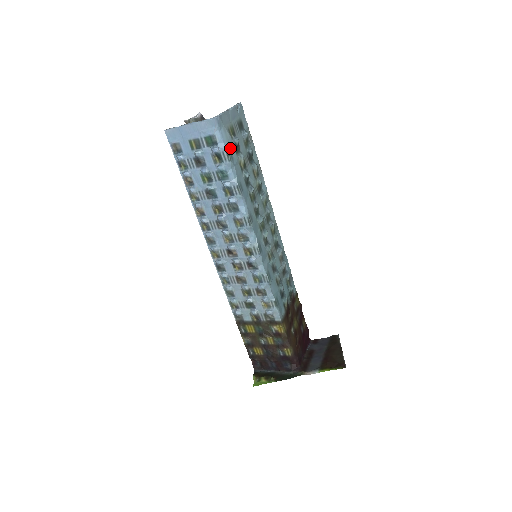
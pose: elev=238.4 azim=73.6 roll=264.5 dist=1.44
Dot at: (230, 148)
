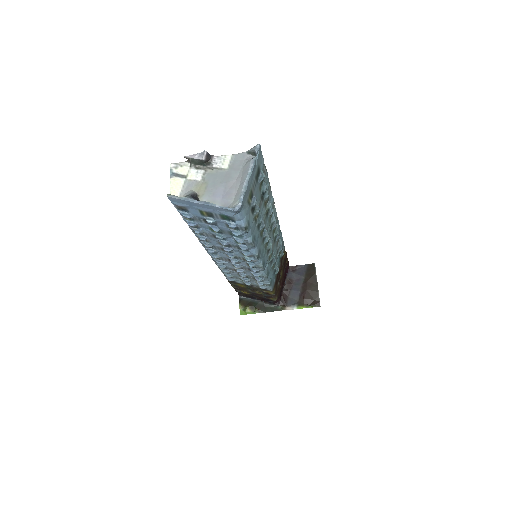
Dot at: (248, 217)
